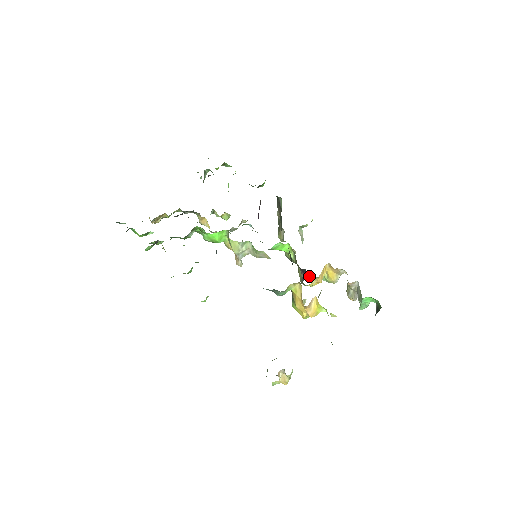
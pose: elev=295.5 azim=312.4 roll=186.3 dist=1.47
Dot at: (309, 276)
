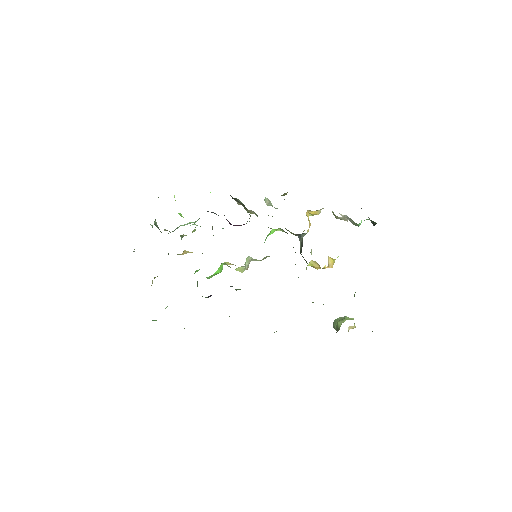
Dot at: (303, 234)
